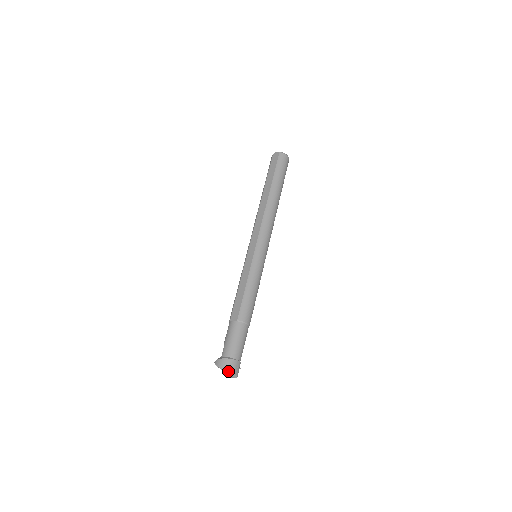
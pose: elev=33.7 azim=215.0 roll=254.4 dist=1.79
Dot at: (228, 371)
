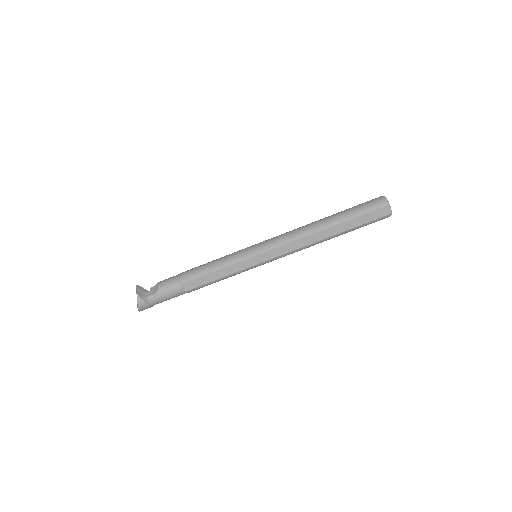
Dot at: occluded
